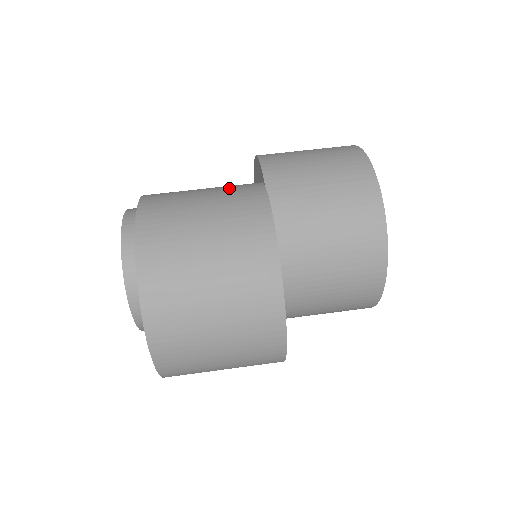
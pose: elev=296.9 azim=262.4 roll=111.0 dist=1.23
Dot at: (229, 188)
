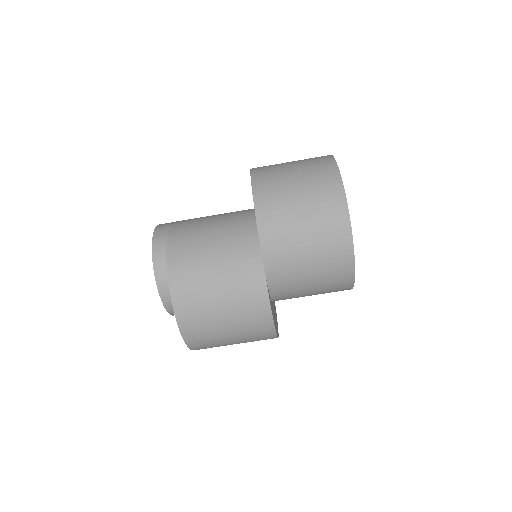
Dot at: (237, 274)
